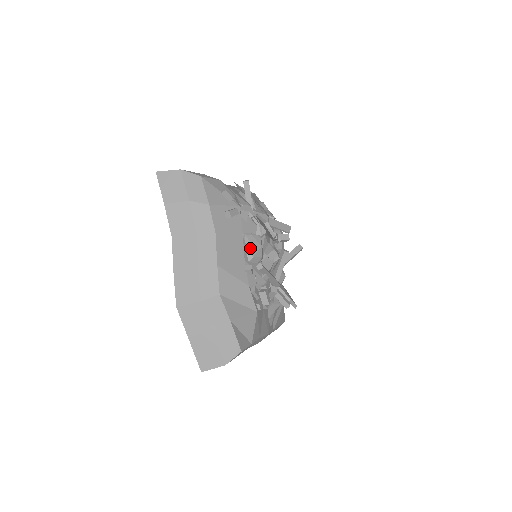
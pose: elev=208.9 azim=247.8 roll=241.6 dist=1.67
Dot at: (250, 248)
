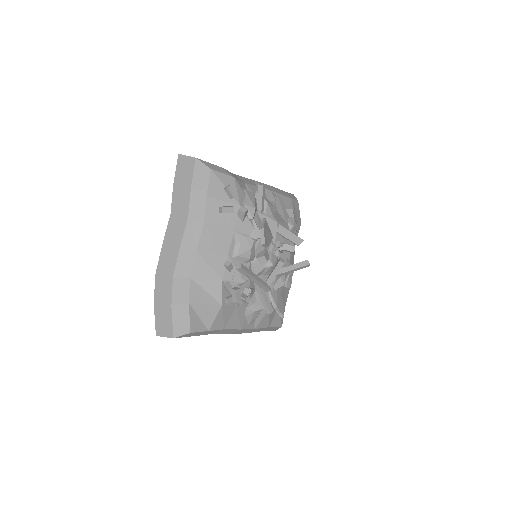
Dot at: (238, 247)
